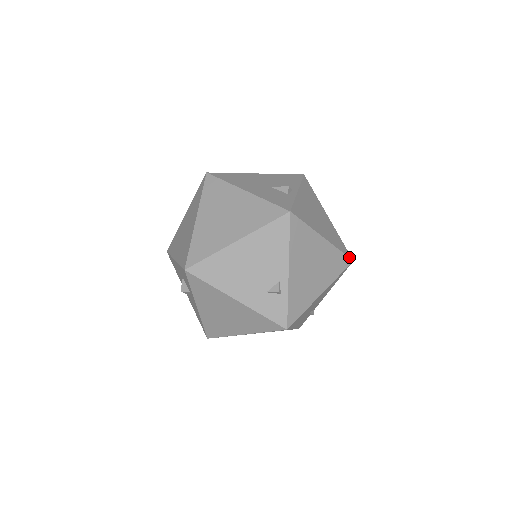
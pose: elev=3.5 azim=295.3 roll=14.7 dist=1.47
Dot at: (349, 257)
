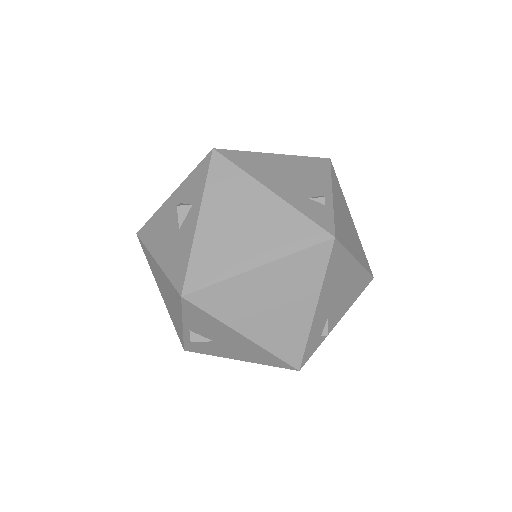
Dot at: (370, 269)
